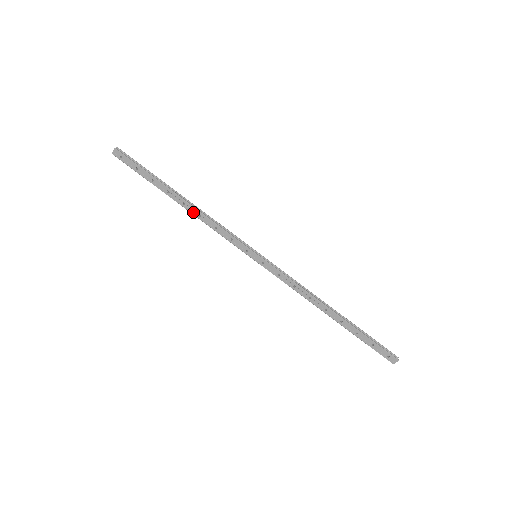
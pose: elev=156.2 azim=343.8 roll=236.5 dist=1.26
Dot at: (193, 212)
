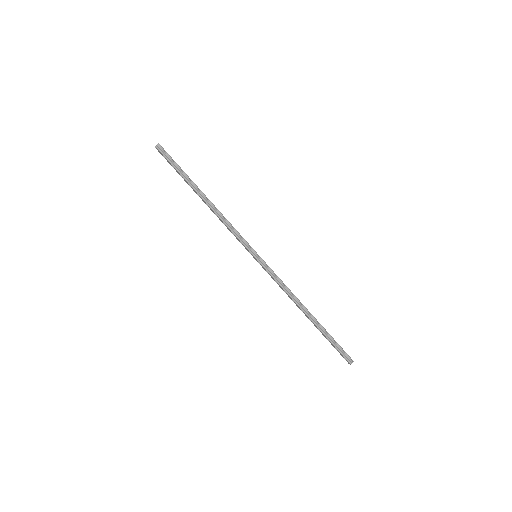
Dot at: (212, 210)
